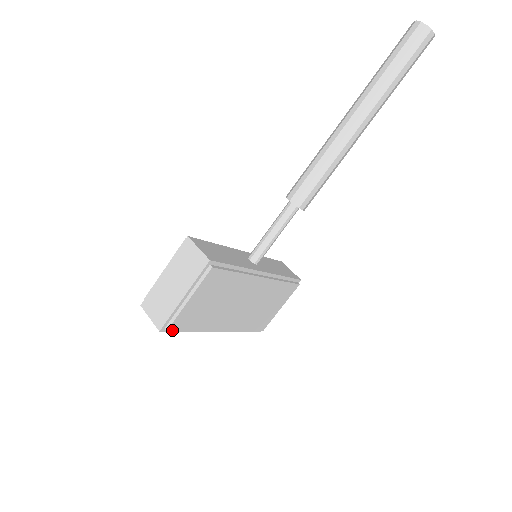
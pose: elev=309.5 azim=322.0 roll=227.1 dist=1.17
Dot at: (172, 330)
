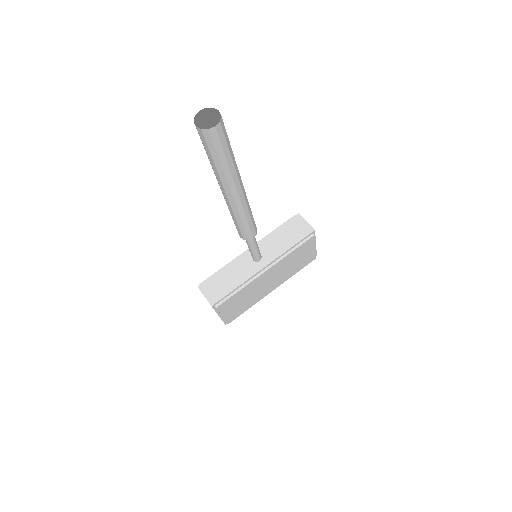
Dot at: (231, 321)
